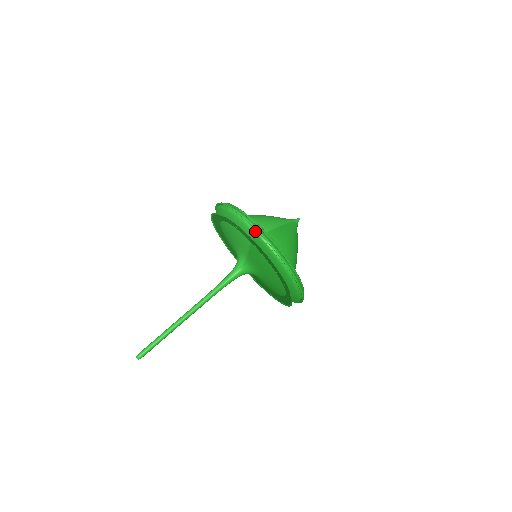
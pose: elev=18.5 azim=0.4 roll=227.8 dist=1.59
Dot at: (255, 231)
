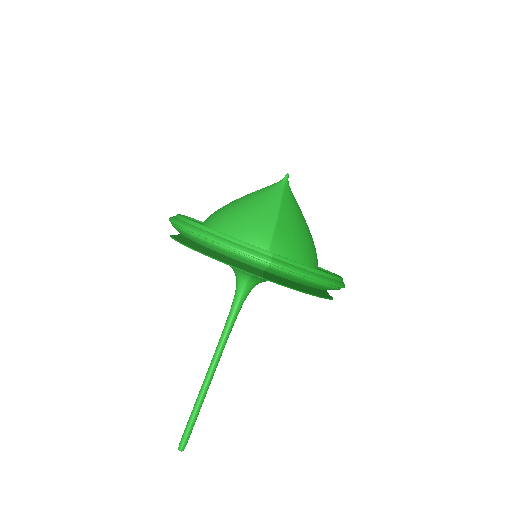
Dot at: (266, 264)
